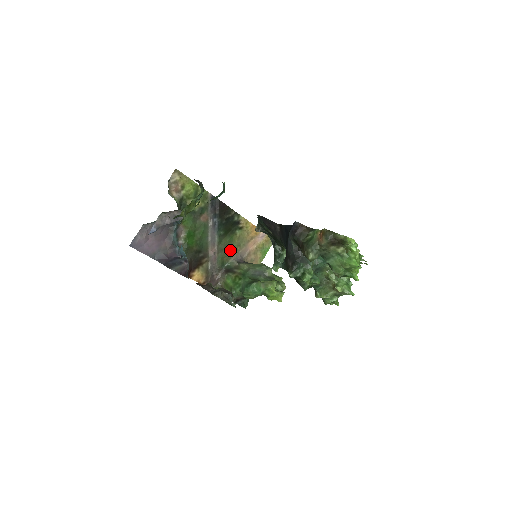
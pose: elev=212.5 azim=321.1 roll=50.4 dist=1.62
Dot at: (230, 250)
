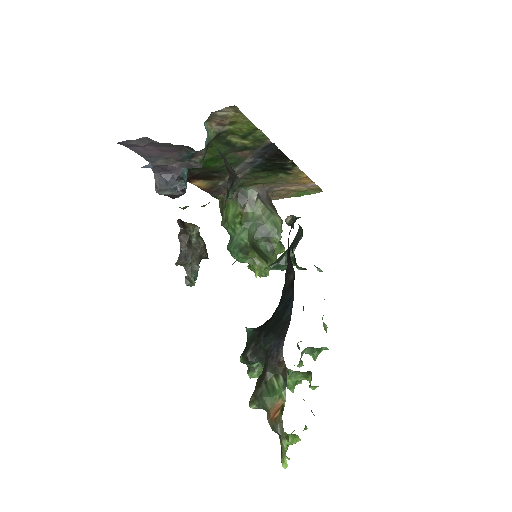
Dot at: (259, 181)
